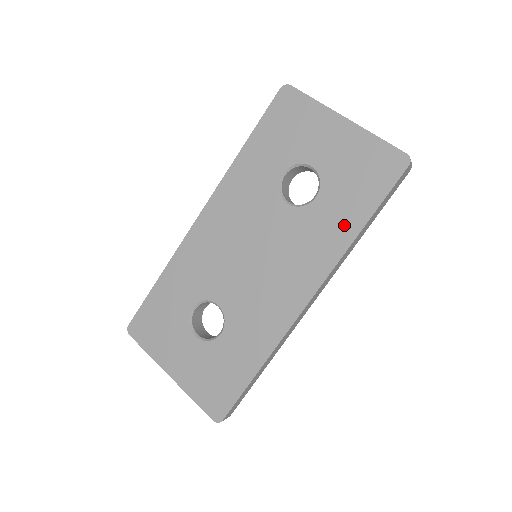
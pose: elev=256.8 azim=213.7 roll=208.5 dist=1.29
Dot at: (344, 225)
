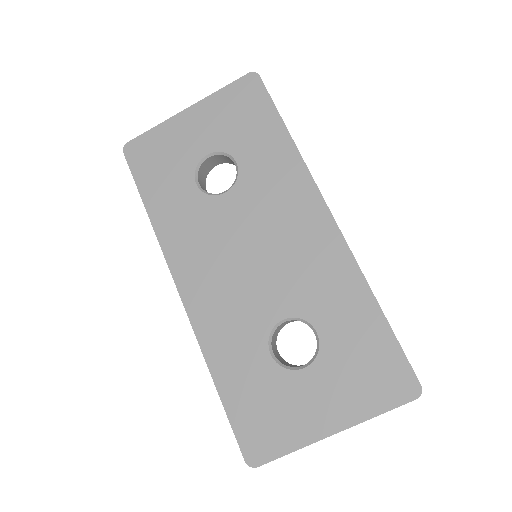
Dot at: (277, 148)
